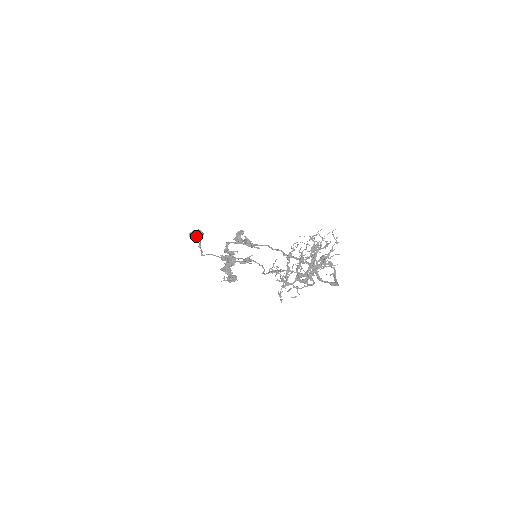
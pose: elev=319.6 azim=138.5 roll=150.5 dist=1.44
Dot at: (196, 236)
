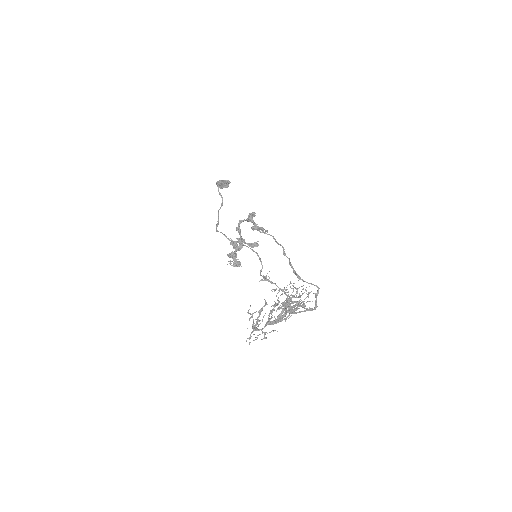
Dot at: (220, 193)
